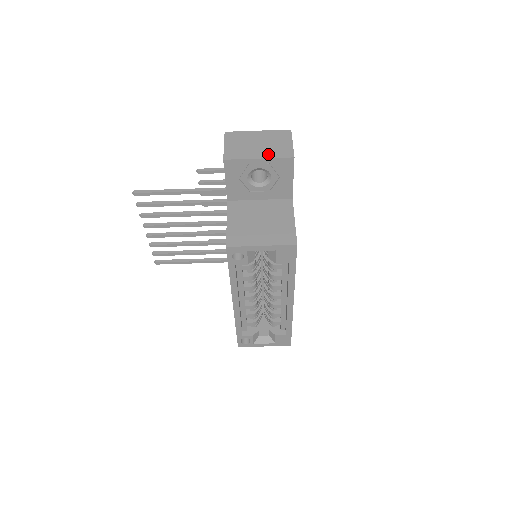
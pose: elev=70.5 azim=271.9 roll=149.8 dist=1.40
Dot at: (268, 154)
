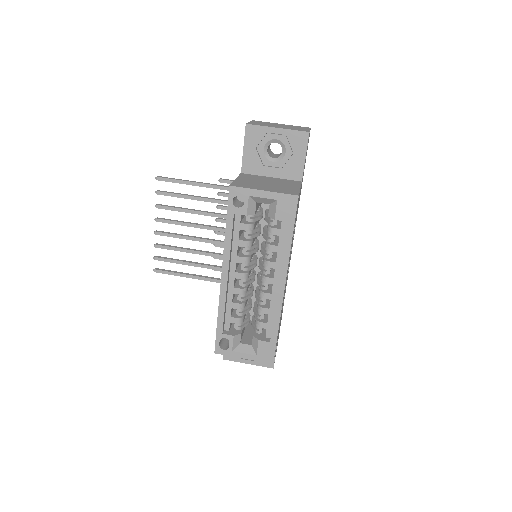
Dot at: (286, 128)
